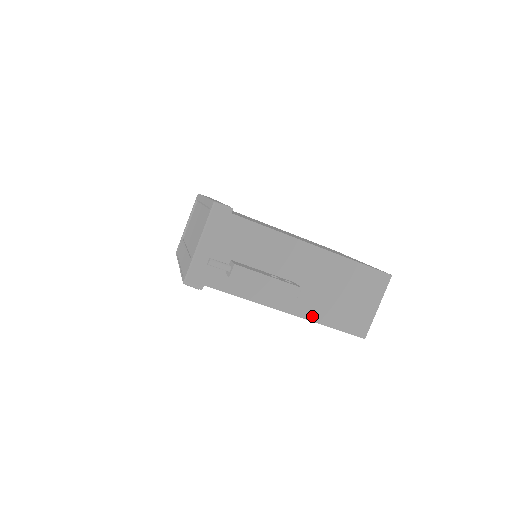
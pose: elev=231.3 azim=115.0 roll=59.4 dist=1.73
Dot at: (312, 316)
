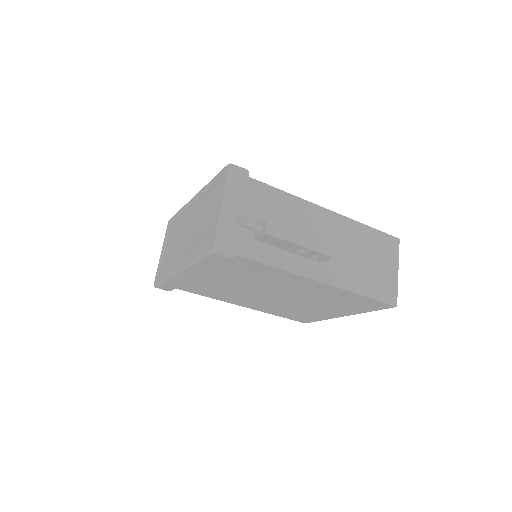
Dot at: (345, 284)
